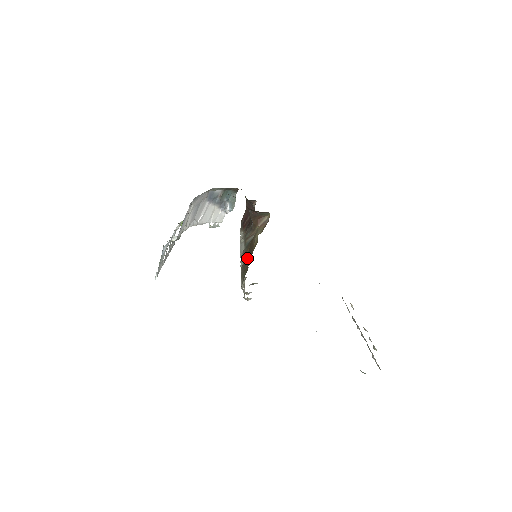
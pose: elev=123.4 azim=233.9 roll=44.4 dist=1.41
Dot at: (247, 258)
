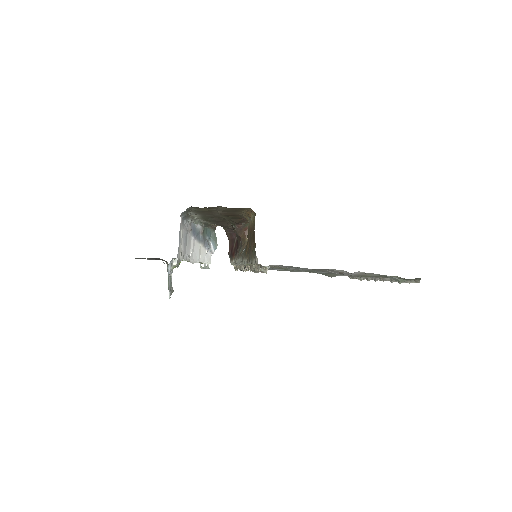
Dot at: (250, 246)
